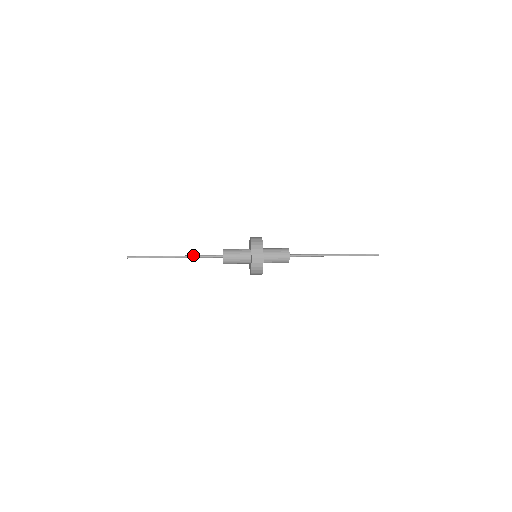
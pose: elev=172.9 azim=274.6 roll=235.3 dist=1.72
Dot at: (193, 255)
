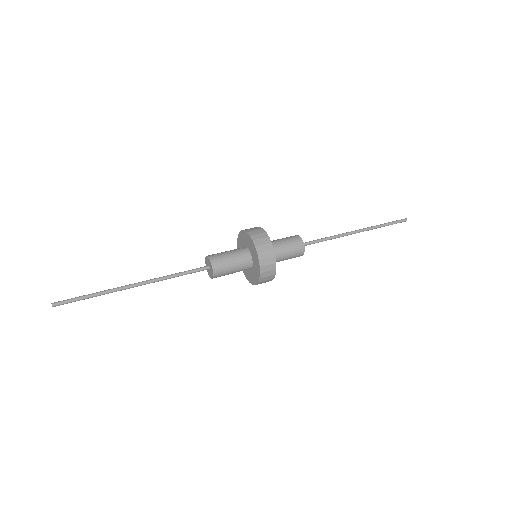
Dot at: (163, 277)
